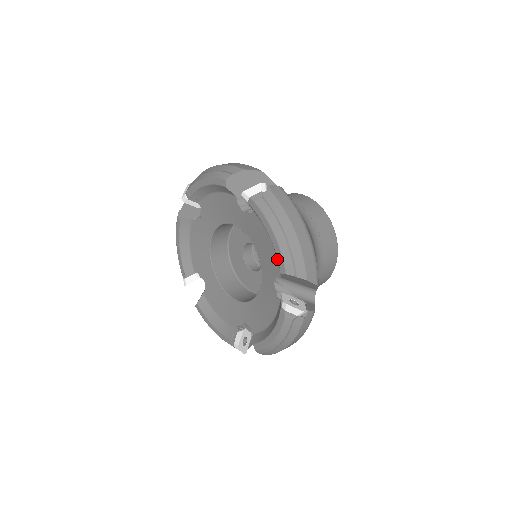
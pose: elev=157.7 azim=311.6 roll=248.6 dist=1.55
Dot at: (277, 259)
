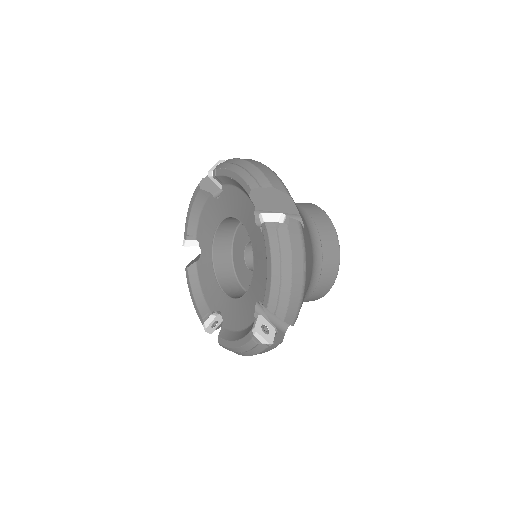
Dot at: occluded
